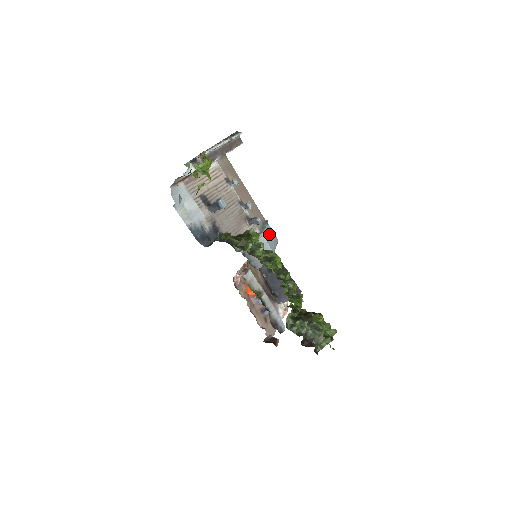
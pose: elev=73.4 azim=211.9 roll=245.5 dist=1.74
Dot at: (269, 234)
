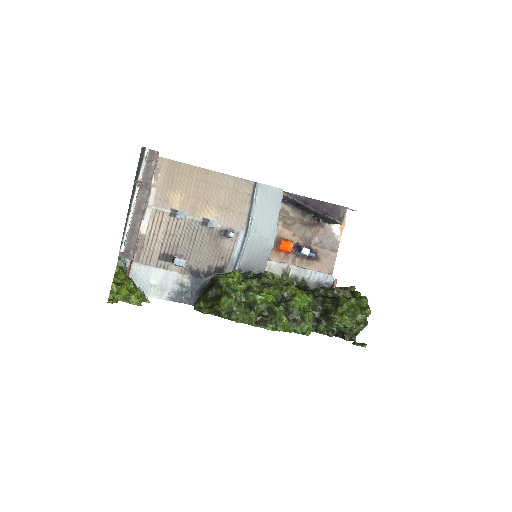
Dot at: (263, 207)
